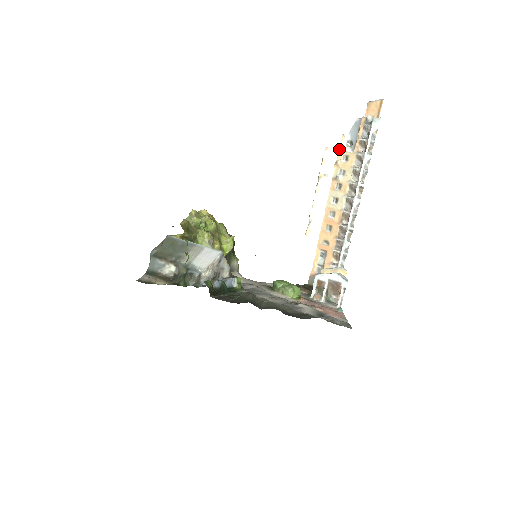
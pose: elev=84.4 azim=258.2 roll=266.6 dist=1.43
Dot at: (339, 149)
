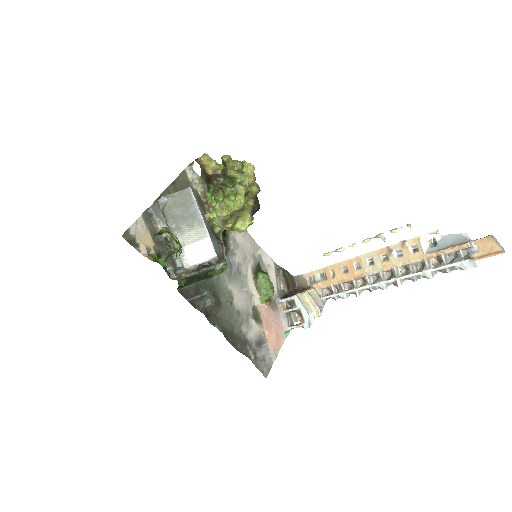
Dot at: (419, 236)
